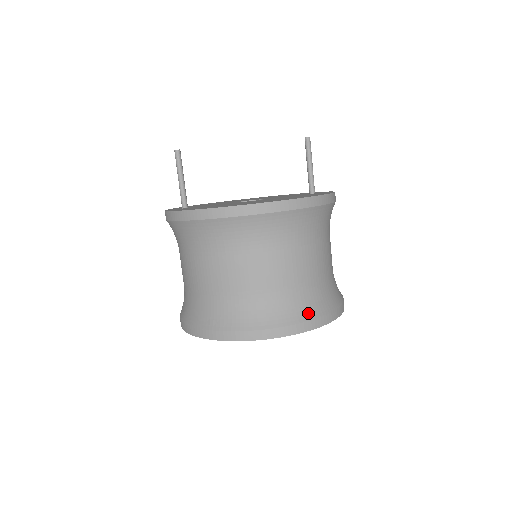
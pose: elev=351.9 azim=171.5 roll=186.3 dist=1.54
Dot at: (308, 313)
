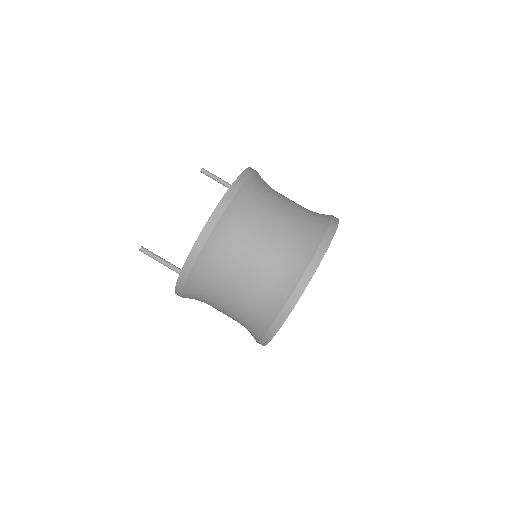
Dot at: (322, 226)
